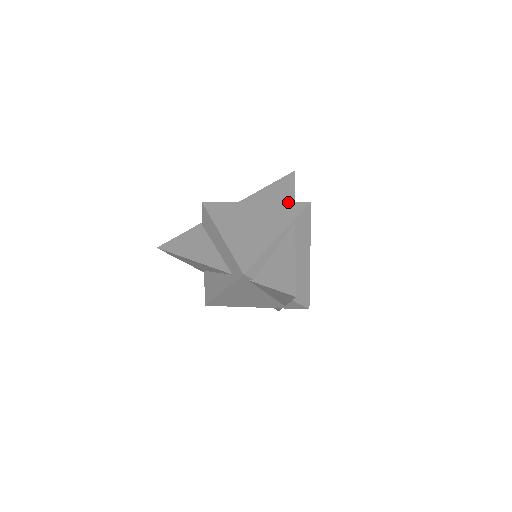
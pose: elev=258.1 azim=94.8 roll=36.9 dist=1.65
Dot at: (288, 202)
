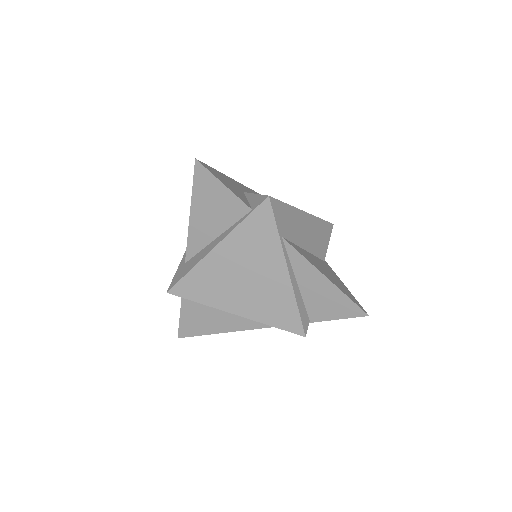
Dot at: (246, 218)
